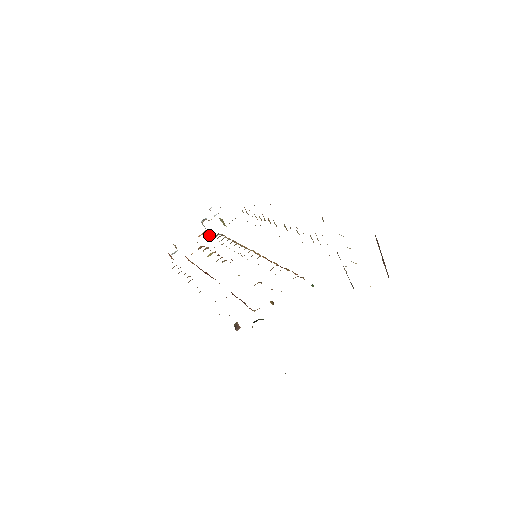
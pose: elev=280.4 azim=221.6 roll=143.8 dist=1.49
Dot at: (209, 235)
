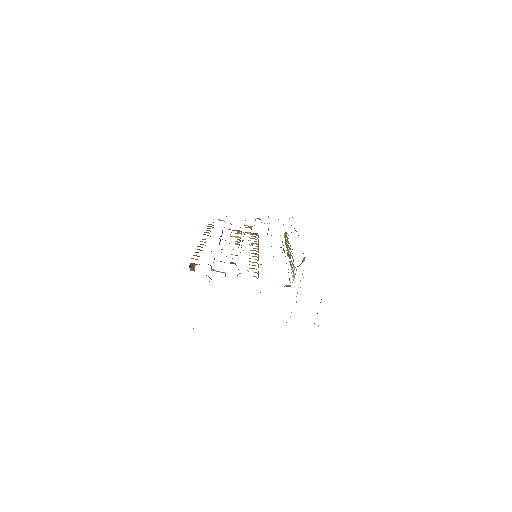
Dot at: occluded
